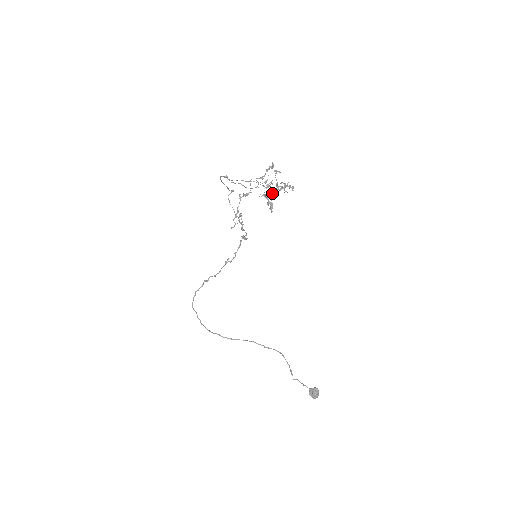
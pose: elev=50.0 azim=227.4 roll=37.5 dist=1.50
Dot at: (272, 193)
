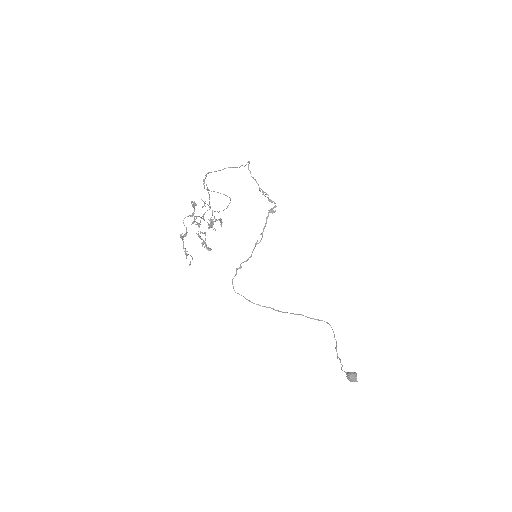
Dot at: (203, 233)
